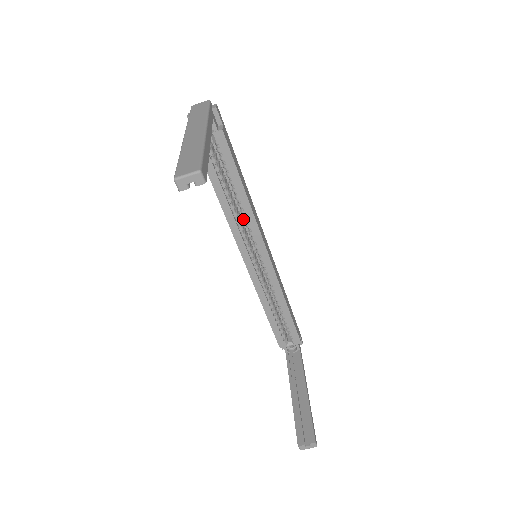
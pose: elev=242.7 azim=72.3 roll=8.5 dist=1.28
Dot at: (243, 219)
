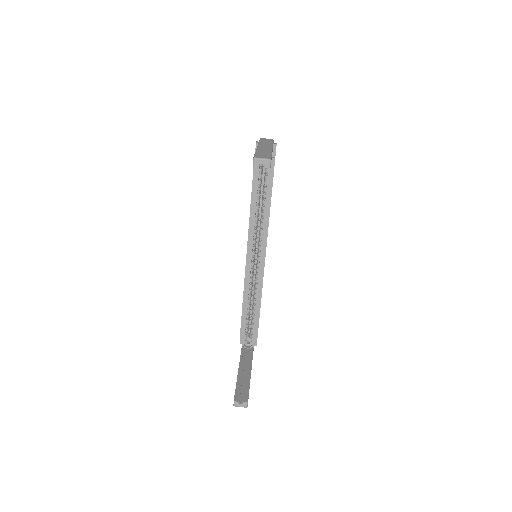
Dot at: (258, 227)
